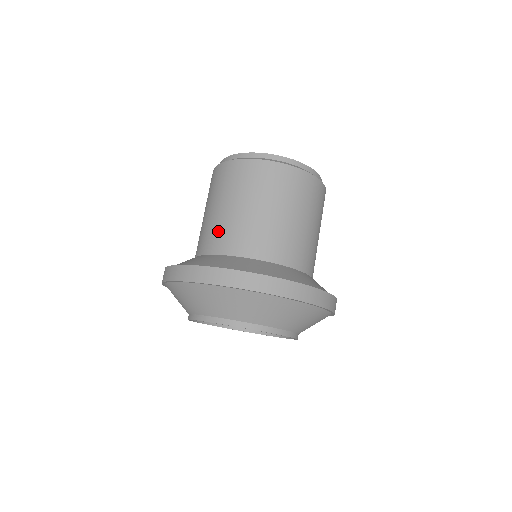
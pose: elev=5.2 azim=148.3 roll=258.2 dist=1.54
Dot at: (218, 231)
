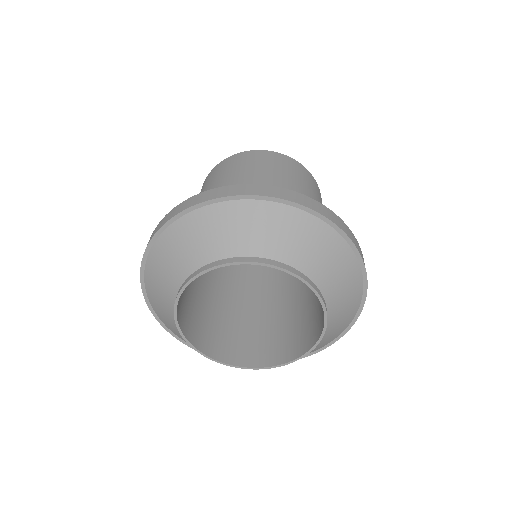
Dot at: occluded
